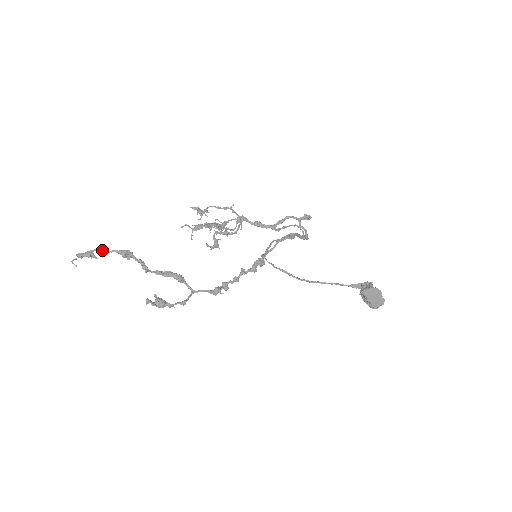
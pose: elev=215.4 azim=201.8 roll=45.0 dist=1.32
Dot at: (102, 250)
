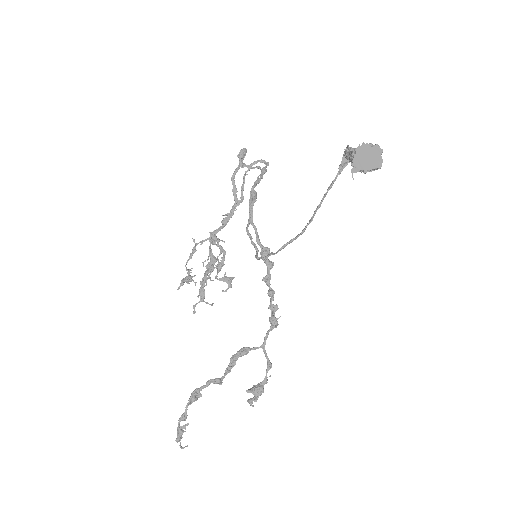
Dot at: (181, 418)
